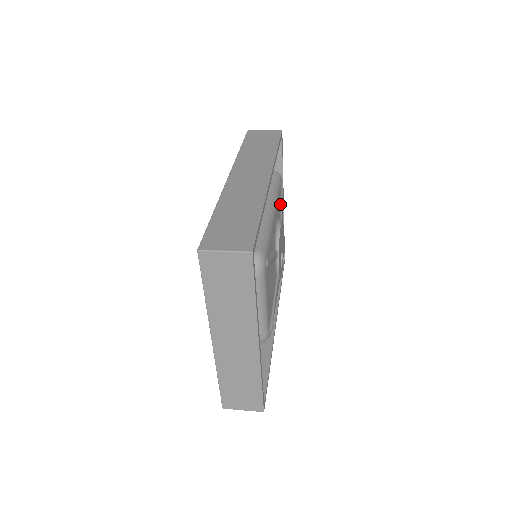
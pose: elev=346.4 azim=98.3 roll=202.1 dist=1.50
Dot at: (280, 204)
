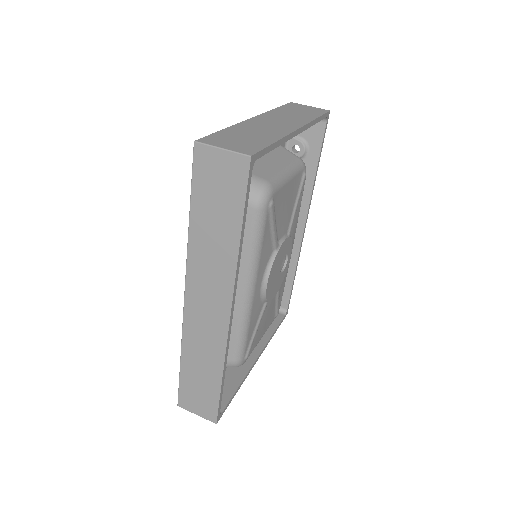
Dot at: (270, 237)
